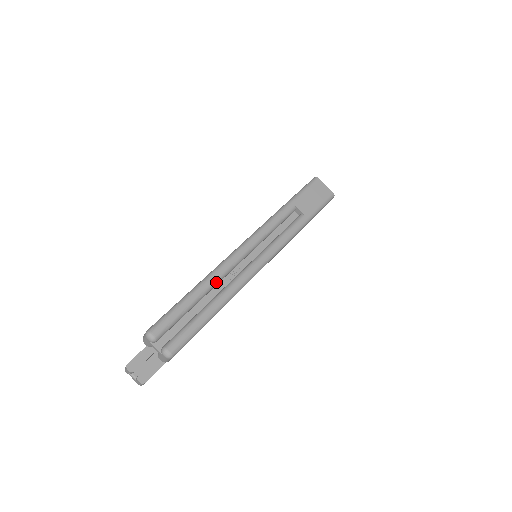
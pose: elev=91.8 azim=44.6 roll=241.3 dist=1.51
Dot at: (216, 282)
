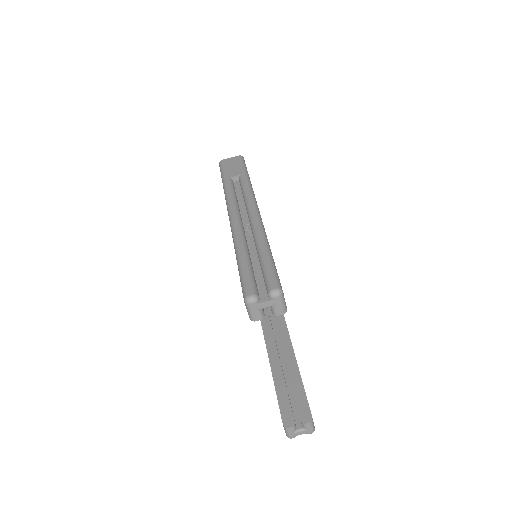
Dot at: (244, 241)
